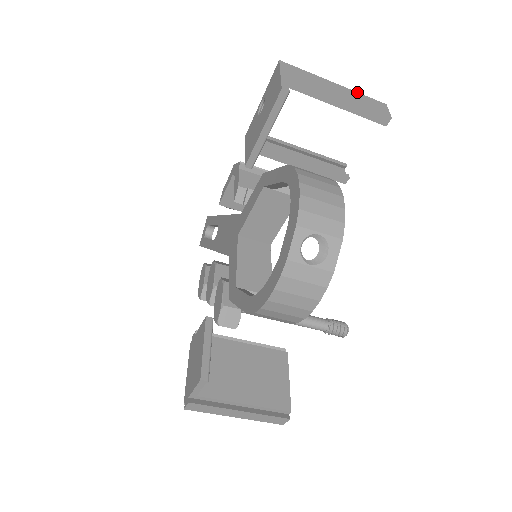
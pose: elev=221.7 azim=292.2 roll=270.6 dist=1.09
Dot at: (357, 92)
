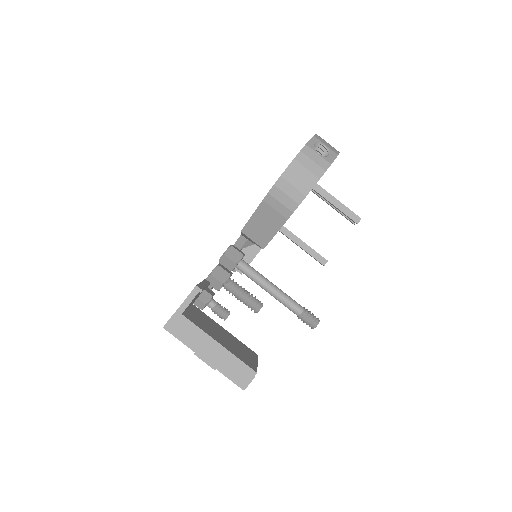
Dot at: occluded
